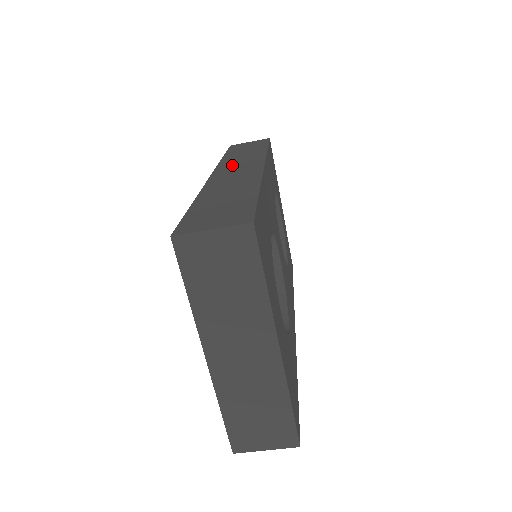
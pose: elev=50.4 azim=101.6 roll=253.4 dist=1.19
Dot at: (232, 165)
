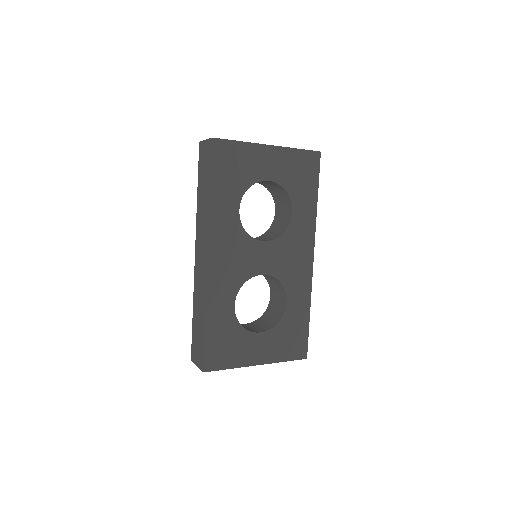
Dot at: (199, 238)
